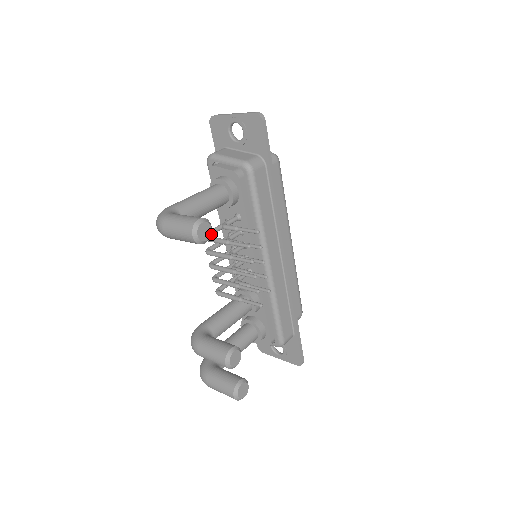
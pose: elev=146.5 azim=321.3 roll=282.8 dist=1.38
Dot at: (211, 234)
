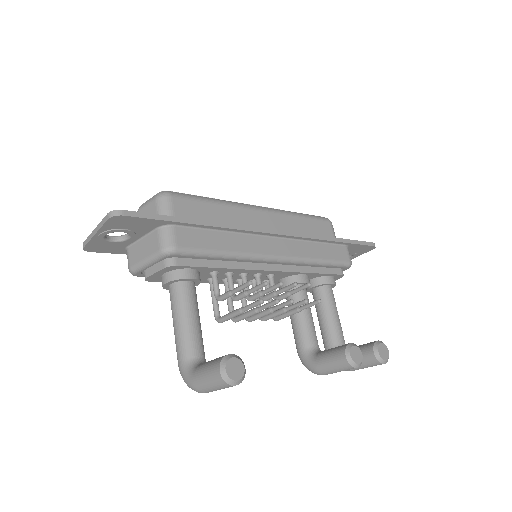
Dot at: (218, 309)
